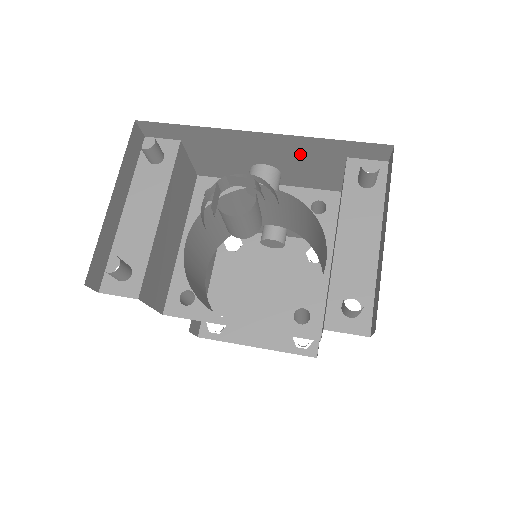
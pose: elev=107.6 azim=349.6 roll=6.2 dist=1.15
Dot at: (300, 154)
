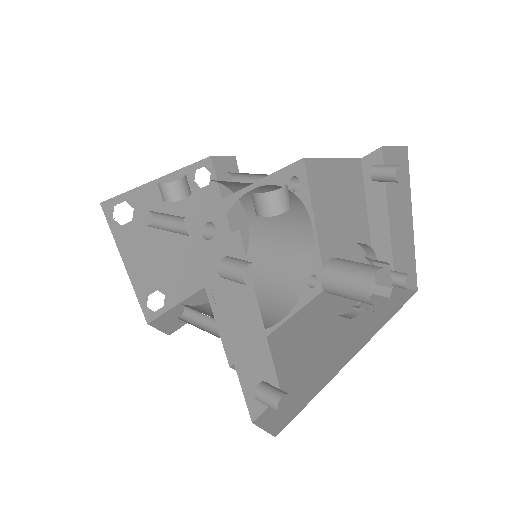
Dot at: occluded
